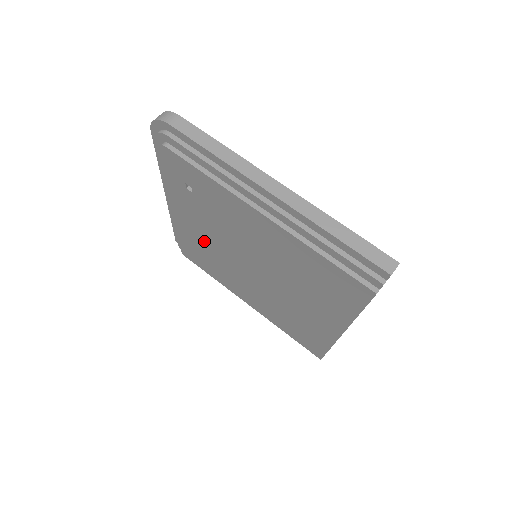
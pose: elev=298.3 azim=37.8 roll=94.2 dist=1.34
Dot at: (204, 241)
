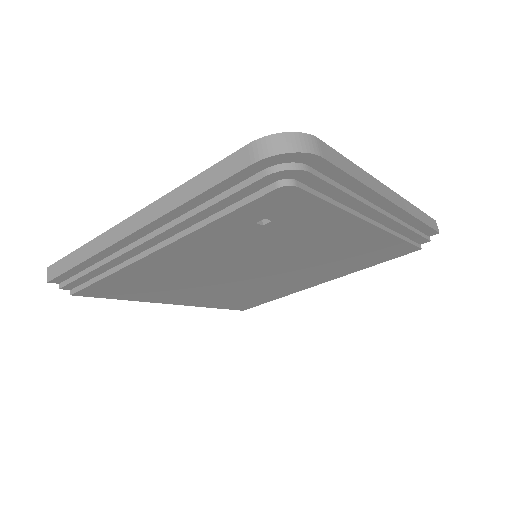
Dot at: (184, 268)
